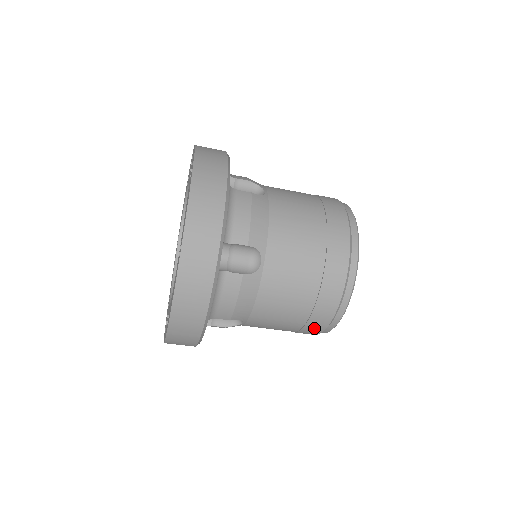
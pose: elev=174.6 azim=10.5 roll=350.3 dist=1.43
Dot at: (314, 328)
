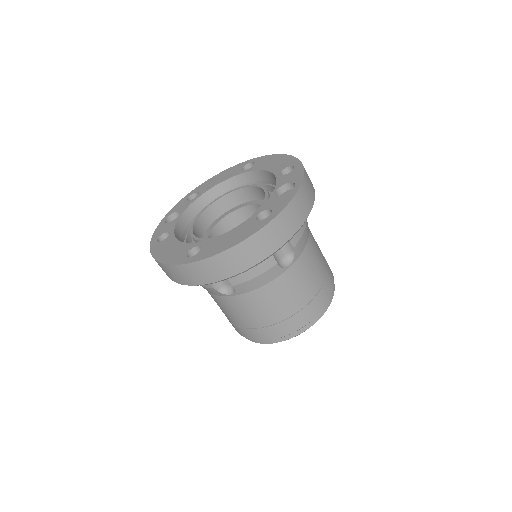
Dot at: occluded
